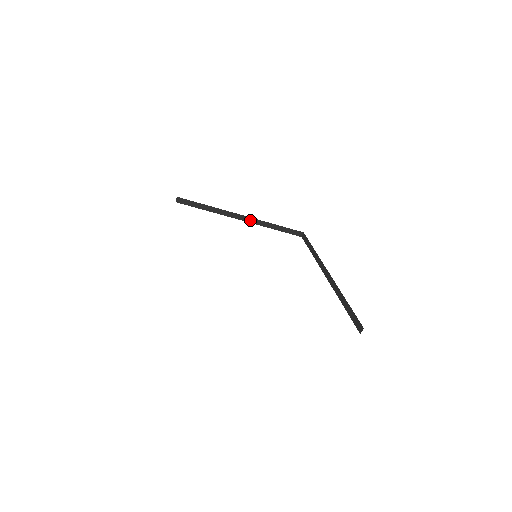
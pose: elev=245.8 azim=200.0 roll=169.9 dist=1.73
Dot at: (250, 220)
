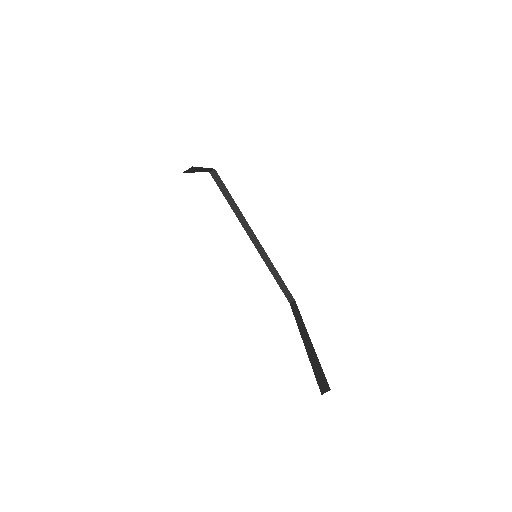
Dot at: (258, 246)
